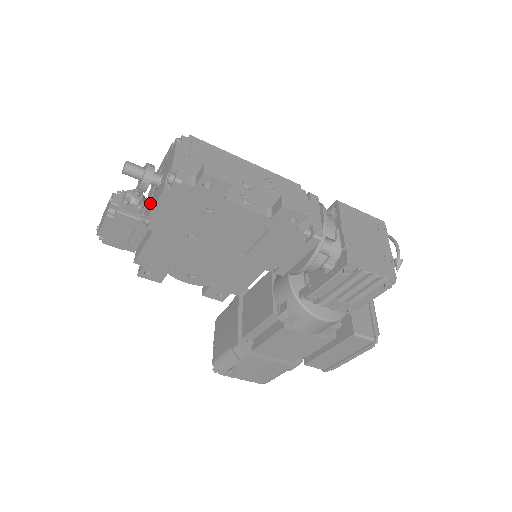
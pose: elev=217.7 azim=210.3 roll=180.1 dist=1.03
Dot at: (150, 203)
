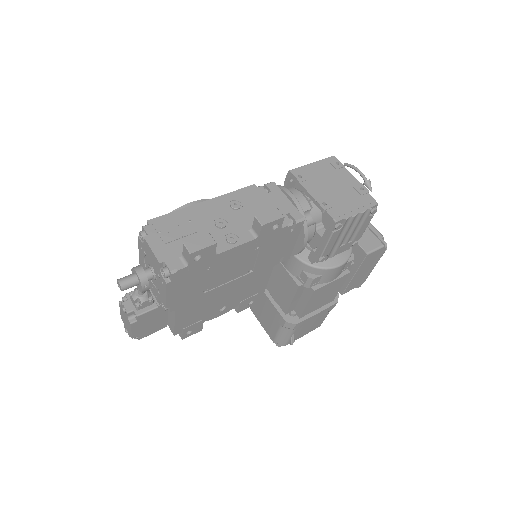
Dot at: (158, 293)
